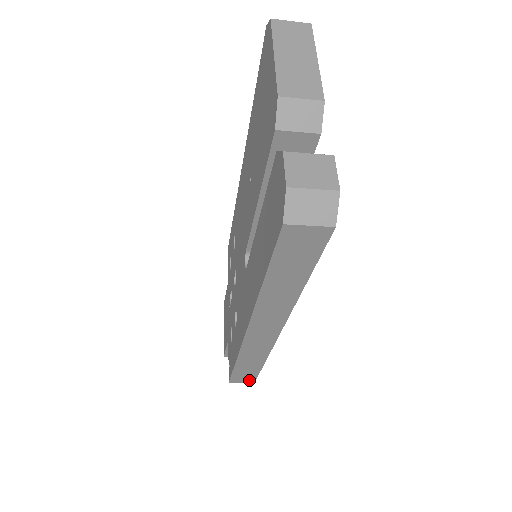
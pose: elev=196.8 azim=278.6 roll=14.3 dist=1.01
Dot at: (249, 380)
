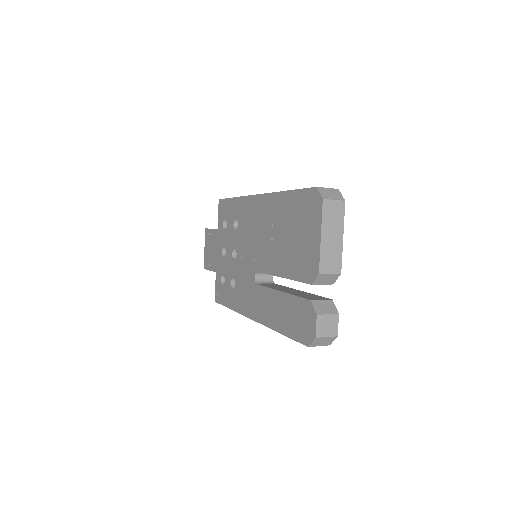
Dot at: occluded
